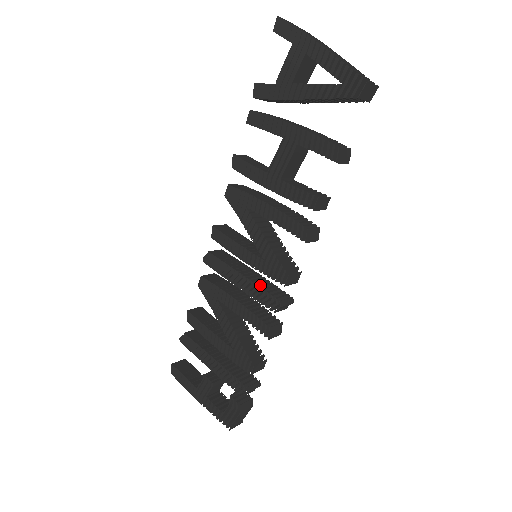
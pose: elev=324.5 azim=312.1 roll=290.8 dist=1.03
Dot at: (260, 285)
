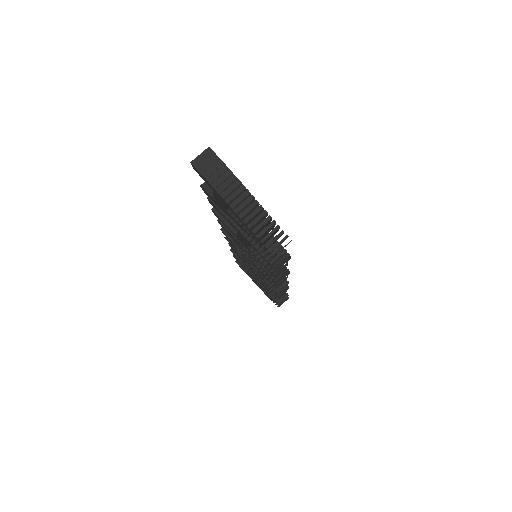
Dot at: occluded
